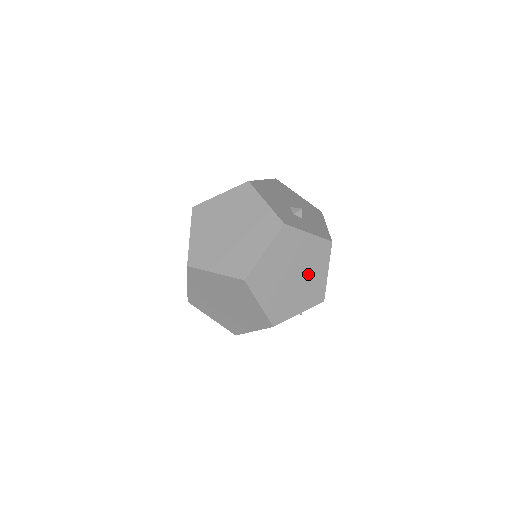
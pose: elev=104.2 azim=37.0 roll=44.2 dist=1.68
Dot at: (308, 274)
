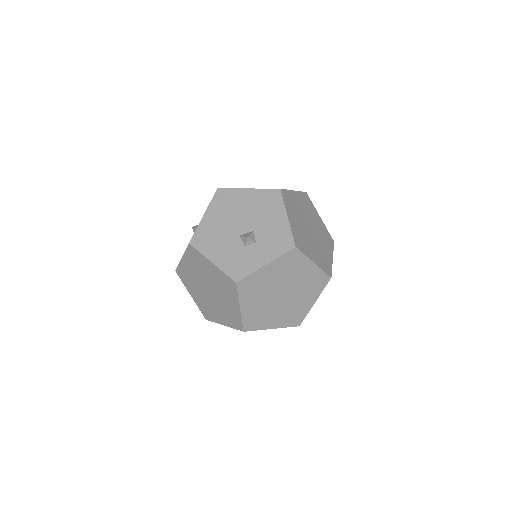
Dot at: (295, 281)
